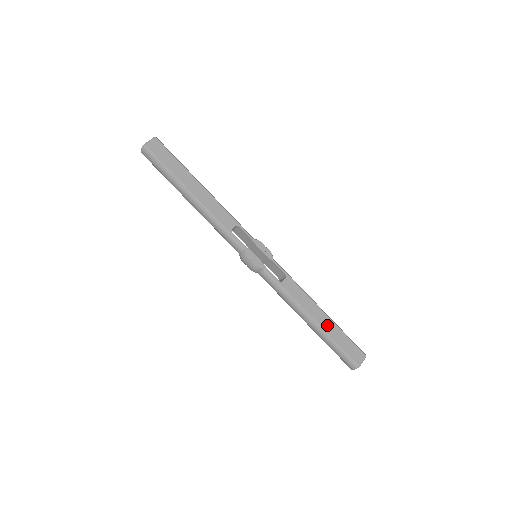
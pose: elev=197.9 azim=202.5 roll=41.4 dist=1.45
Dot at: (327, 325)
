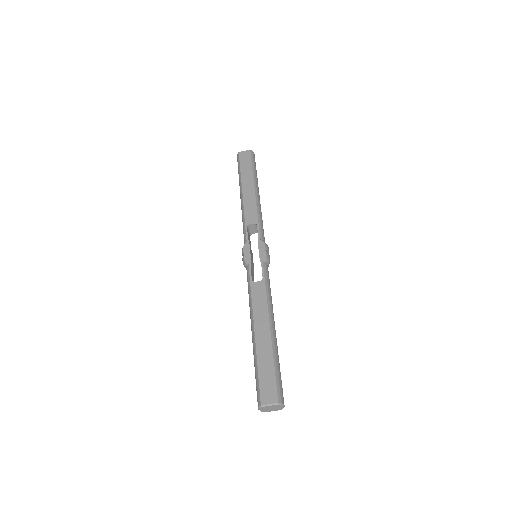
Dot at: (263, 343)
